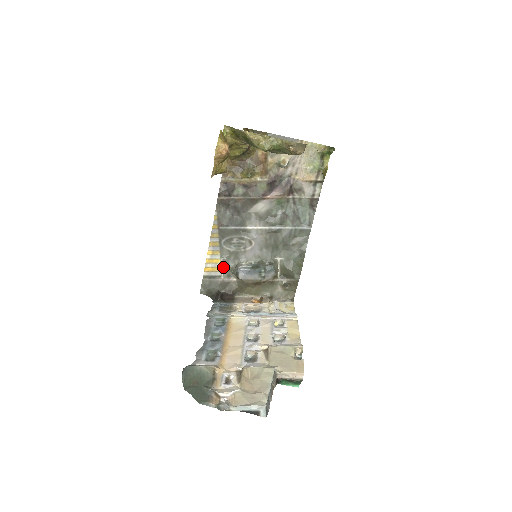
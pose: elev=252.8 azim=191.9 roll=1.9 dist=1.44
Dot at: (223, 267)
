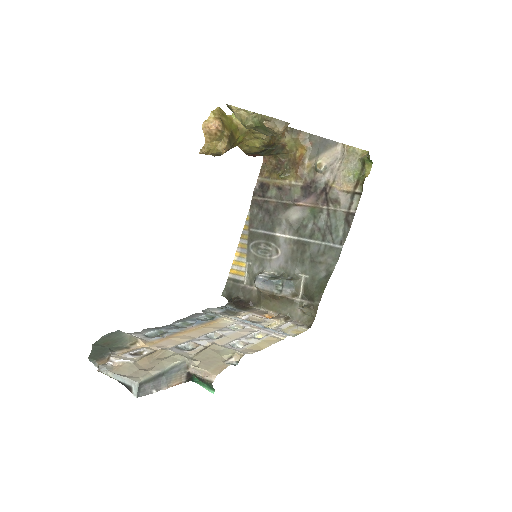
Dot at: (247, 272)
